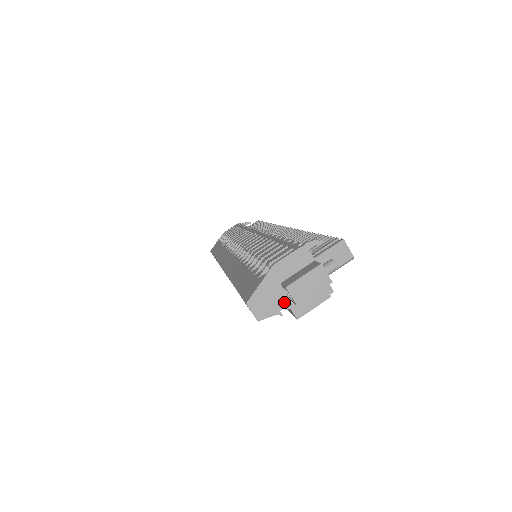
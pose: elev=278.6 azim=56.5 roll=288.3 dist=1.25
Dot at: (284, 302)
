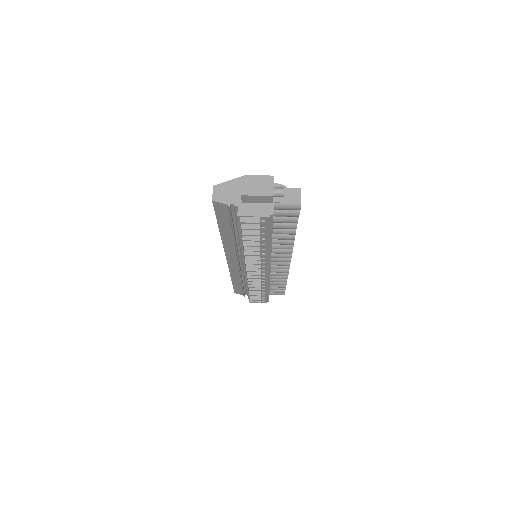
Dot at: (237, 200)
